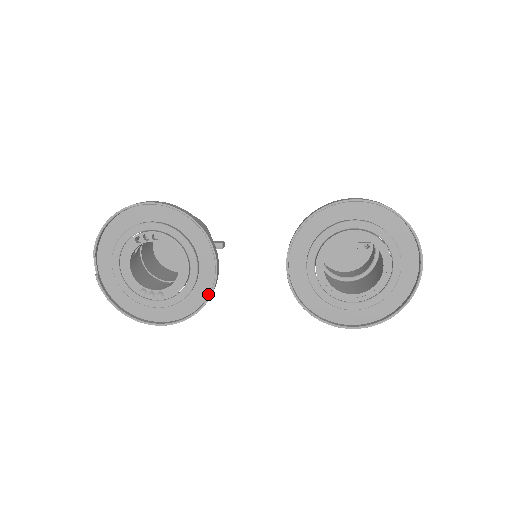
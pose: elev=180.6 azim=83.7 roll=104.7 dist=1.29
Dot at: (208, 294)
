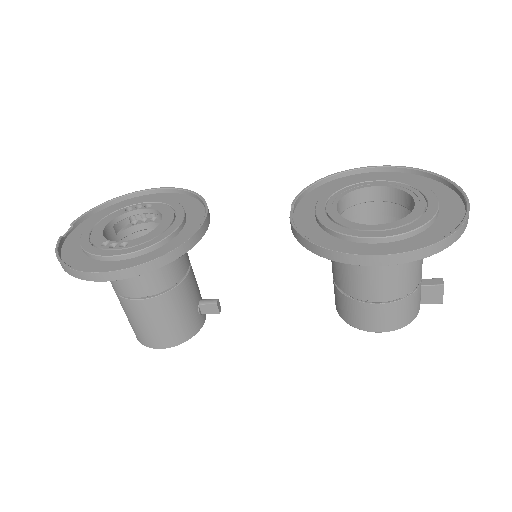
Dot at: (184, 246)
